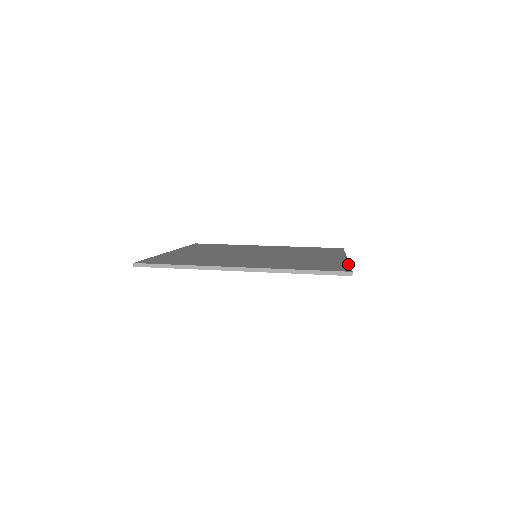
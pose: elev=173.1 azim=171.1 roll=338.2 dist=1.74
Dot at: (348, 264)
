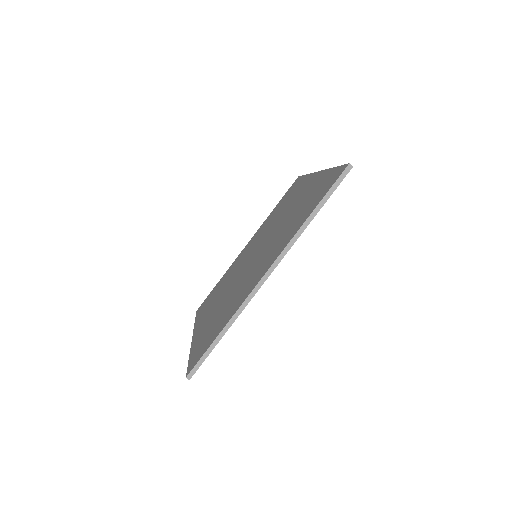
Dot at: (331, 169)
